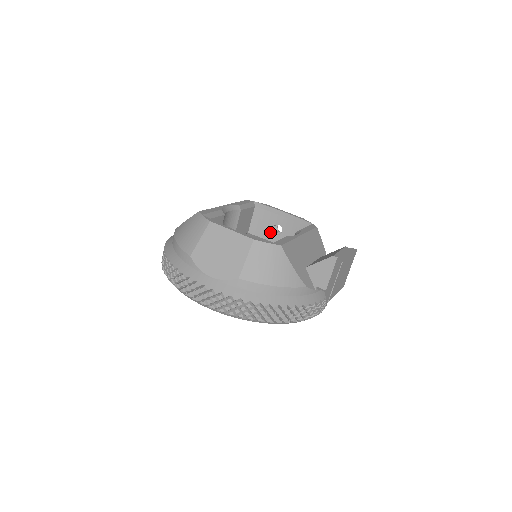
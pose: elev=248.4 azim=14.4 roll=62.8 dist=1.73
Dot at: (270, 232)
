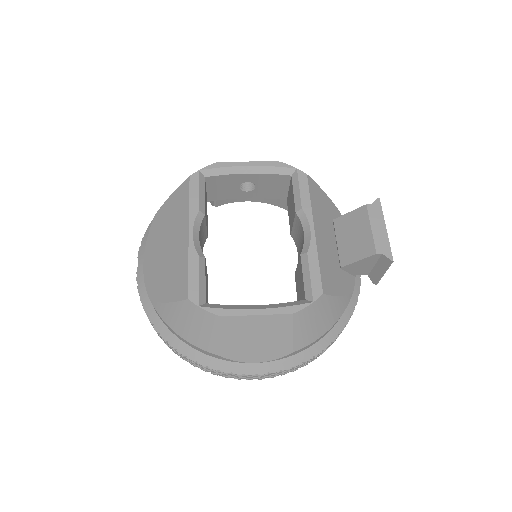
Dot at: (238, 191)
